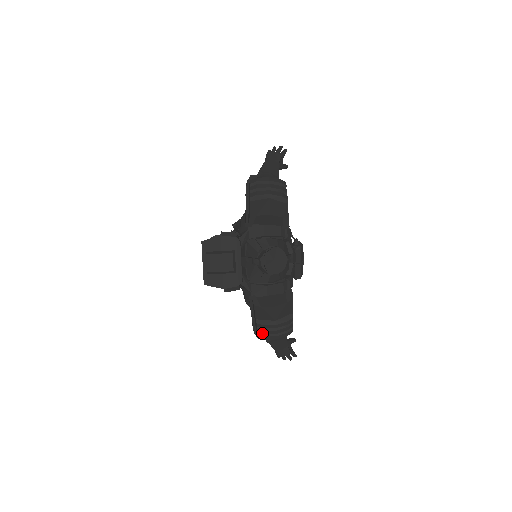
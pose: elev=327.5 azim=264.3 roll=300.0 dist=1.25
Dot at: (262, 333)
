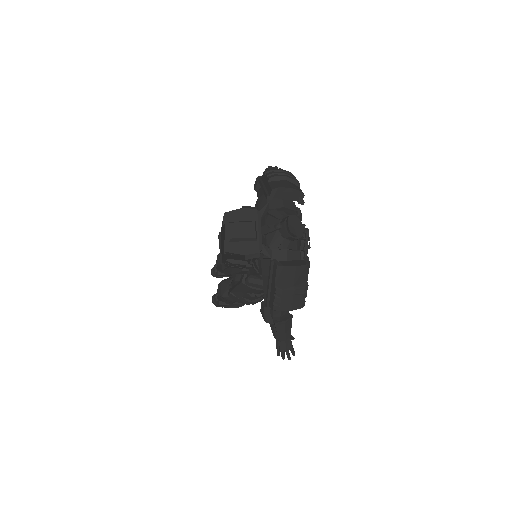
Dot at: (279, 302)
